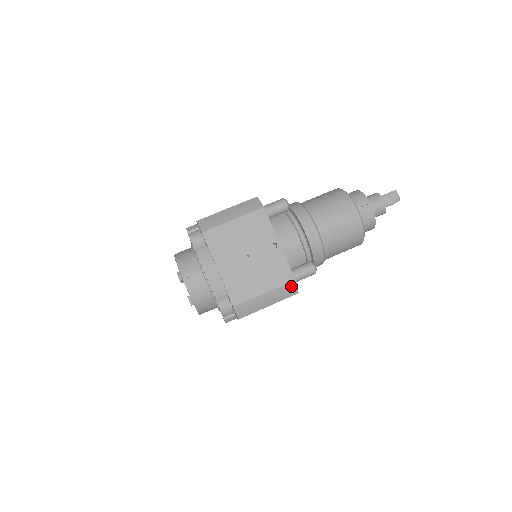
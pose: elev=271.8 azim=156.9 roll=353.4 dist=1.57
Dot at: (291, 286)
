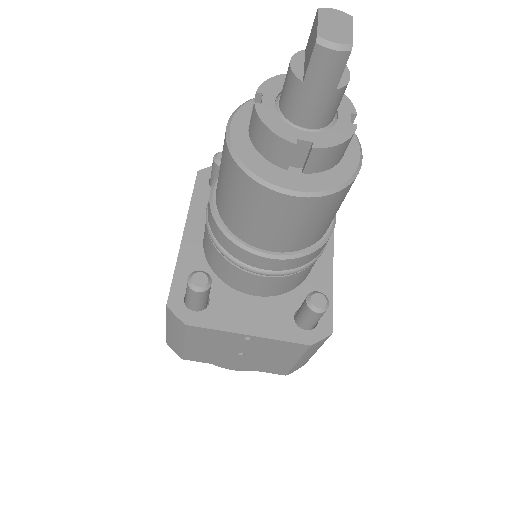
Dot at: (314, 345)
